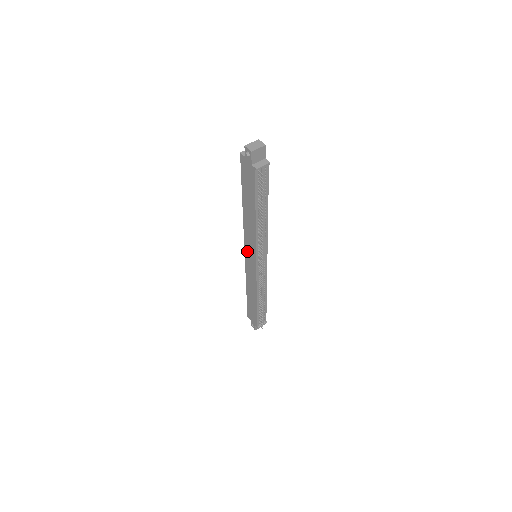
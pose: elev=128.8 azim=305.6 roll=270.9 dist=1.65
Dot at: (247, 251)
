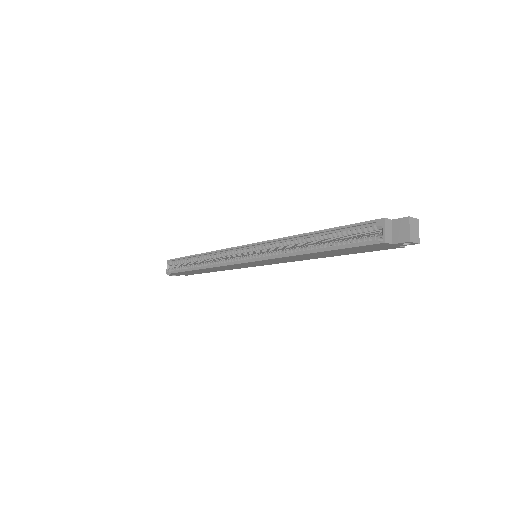
Dot at: (255, 263)
